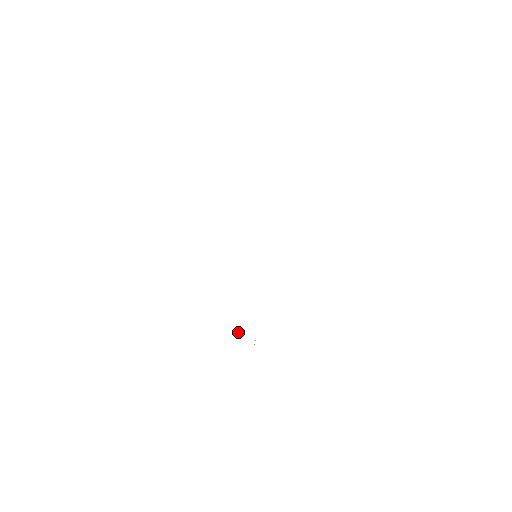
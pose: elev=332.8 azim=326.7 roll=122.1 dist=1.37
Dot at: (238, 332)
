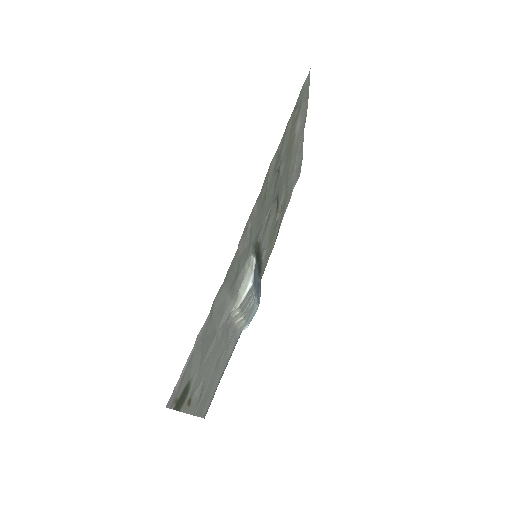
Dot at: occluded
